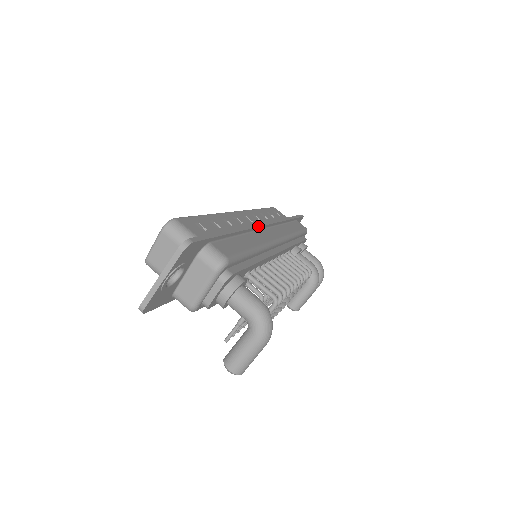
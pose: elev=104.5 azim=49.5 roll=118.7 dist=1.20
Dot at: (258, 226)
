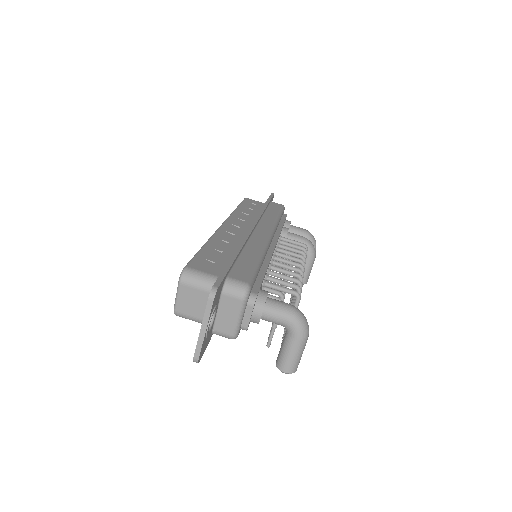
Dot at: (250, 232)
